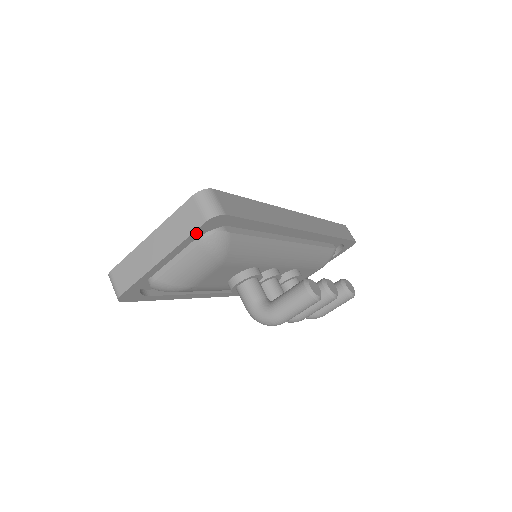
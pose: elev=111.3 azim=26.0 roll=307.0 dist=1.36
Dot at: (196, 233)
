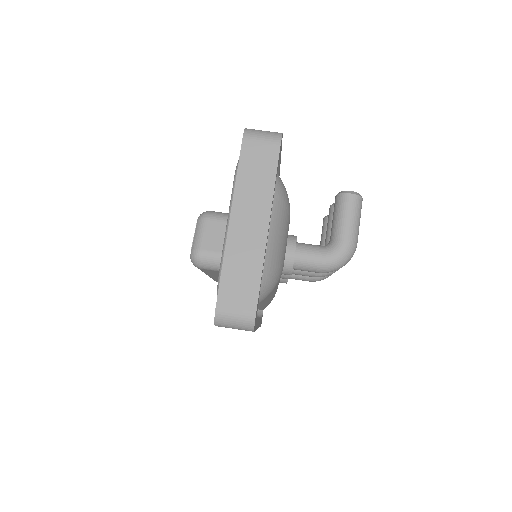
Dot at: (277, 167)
